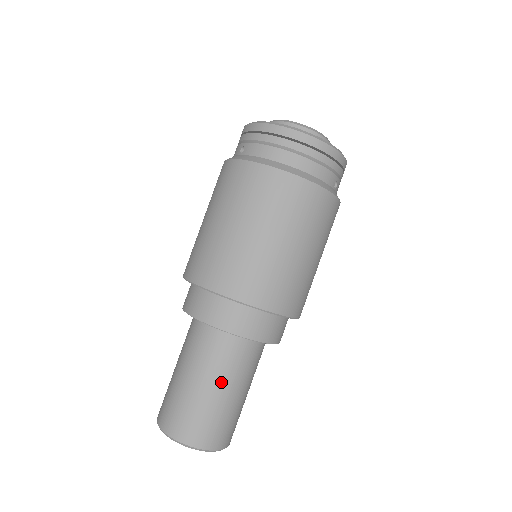
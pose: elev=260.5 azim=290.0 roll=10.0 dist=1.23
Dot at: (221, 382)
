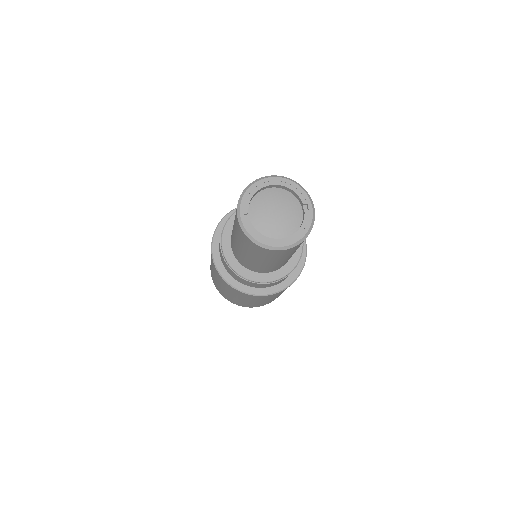
Dot at: occluded
